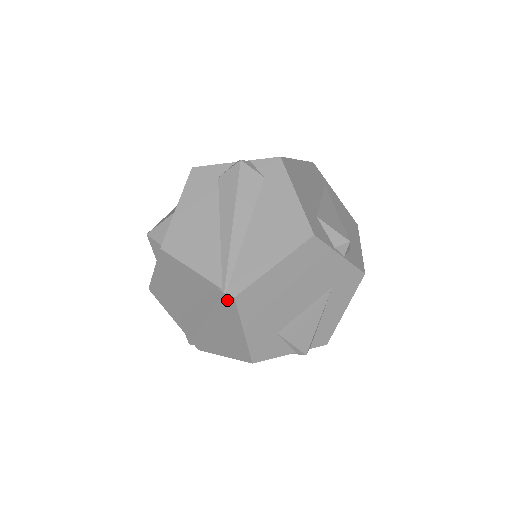
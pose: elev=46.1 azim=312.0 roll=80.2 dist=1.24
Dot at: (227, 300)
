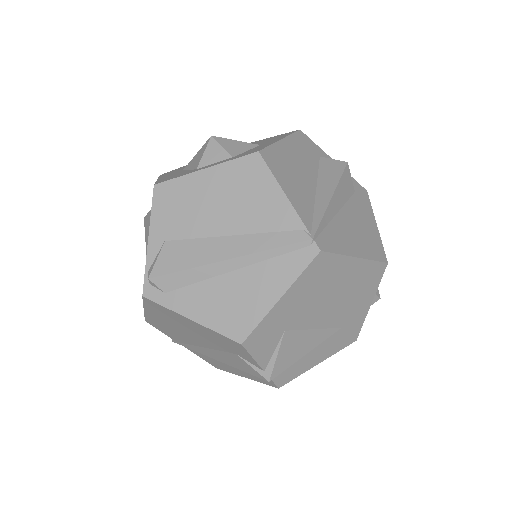
Dot at: (303, 249)
